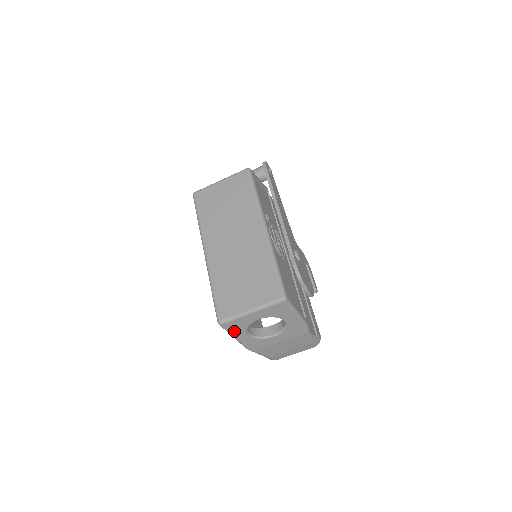
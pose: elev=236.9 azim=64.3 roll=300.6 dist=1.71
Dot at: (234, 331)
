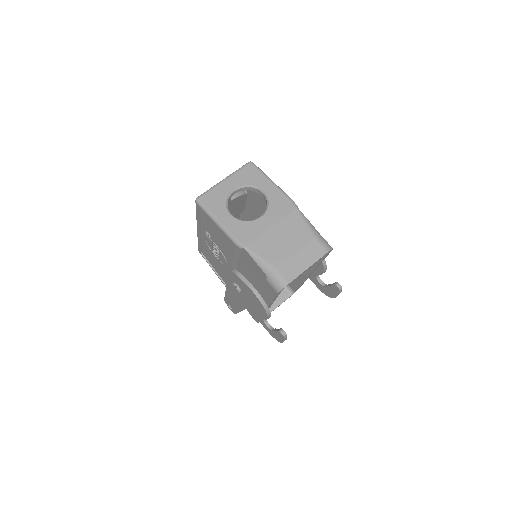
Dot at: (214, 209)
